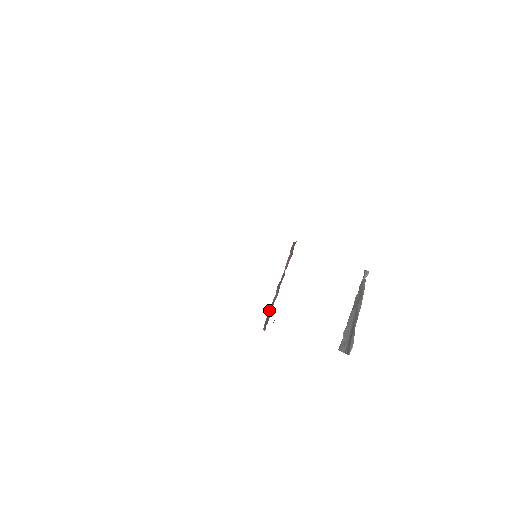
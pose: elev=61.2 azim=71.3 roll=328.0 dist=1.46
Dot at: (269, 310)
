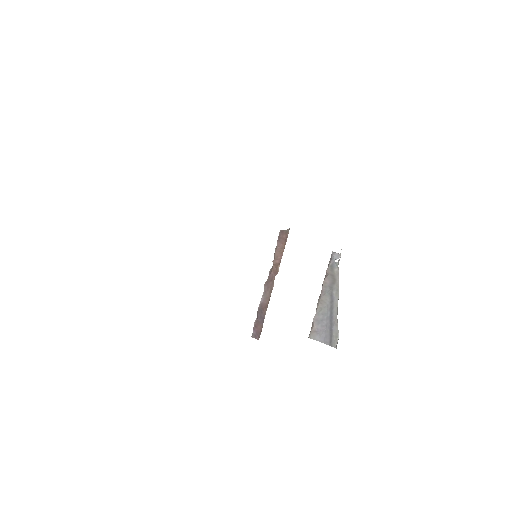
Dot at: (257, 314)
